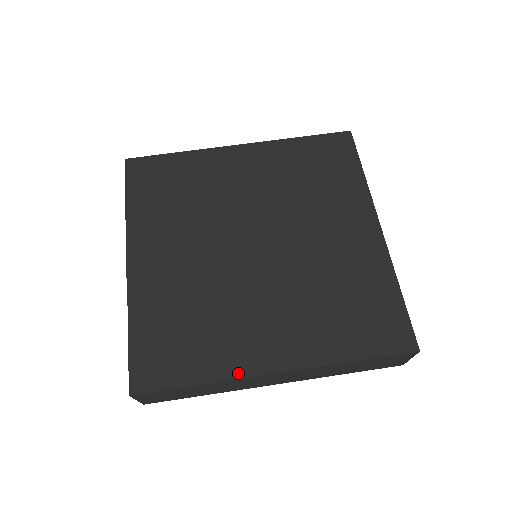
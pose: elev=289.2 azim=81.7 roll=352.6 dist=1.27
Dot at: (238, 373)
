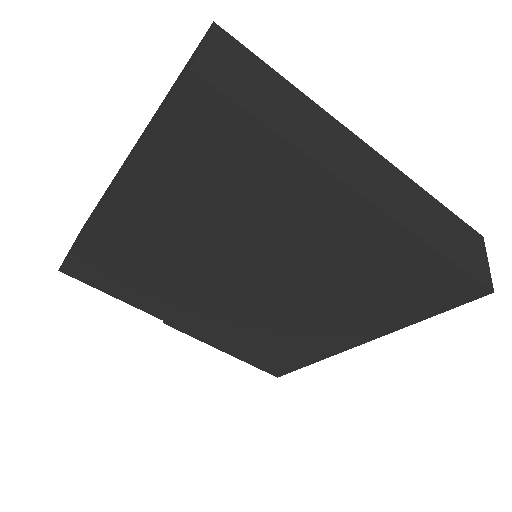
Dot at: (153, 313)
